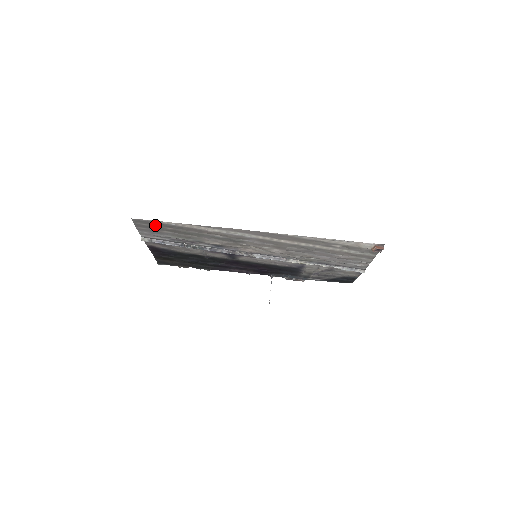
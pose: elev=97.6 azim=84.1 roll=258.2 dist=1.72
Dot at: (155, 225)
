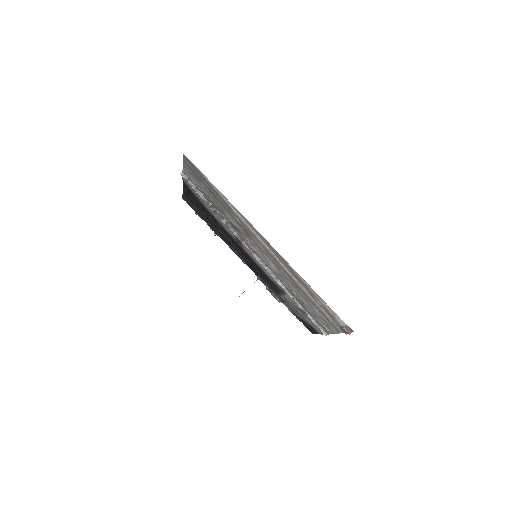
Dot at: (198, 173)
